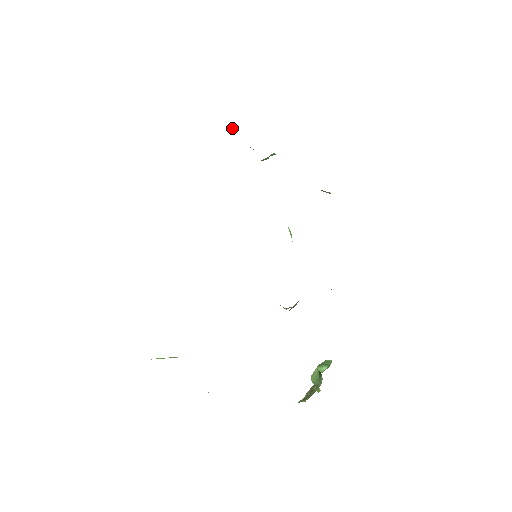
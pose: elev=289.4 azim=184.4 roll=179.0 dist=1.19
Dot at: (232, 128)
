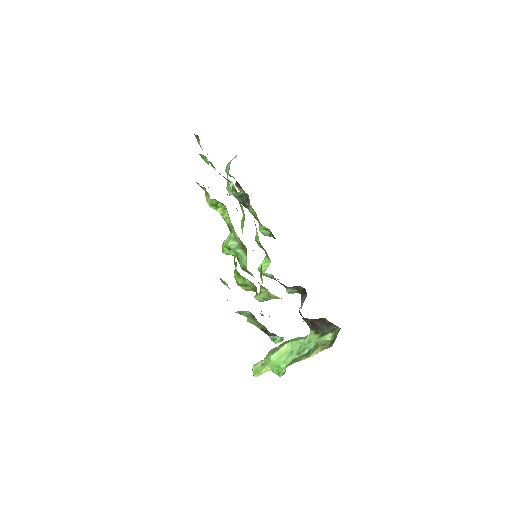
Dot at: occluded
